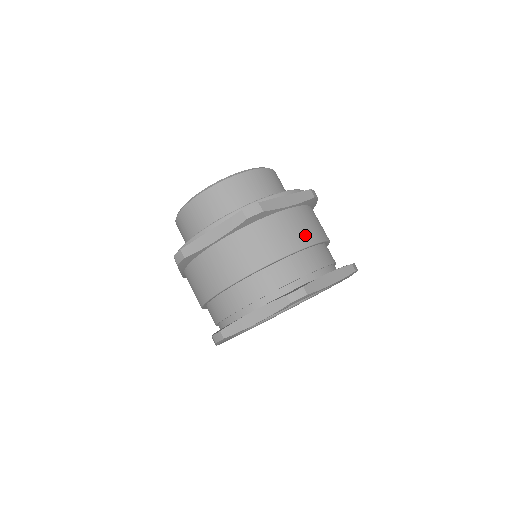
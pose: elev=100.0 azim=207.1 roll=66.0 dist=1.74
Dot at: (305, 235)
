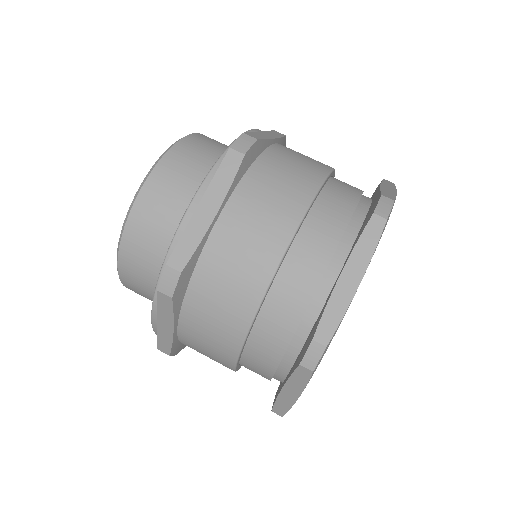
Dot at: (317, 162)
